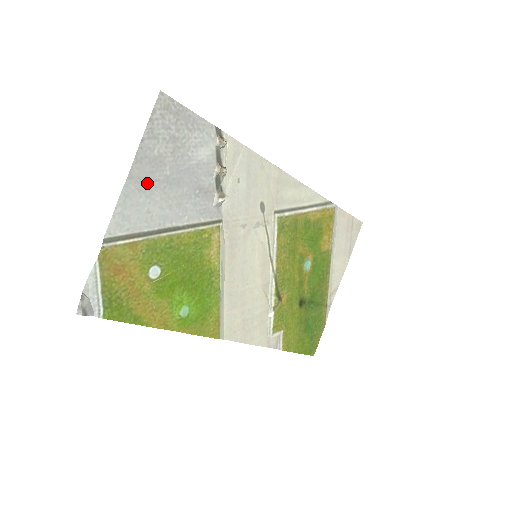
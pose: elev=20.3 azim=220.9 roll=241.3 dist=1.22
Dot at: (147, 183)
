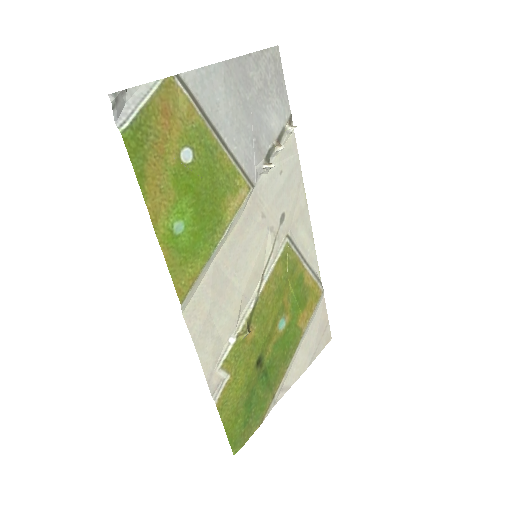
Dot at: (232, 84)
